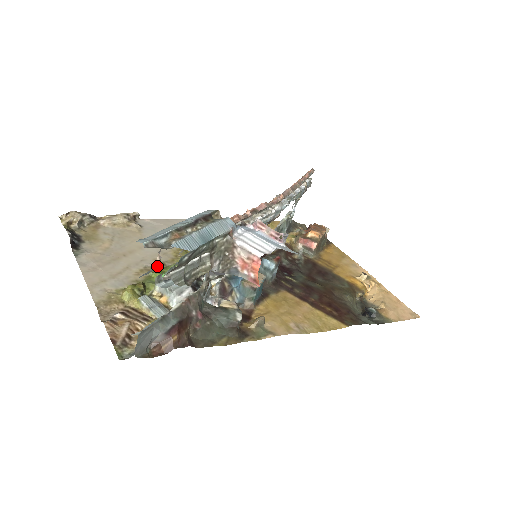
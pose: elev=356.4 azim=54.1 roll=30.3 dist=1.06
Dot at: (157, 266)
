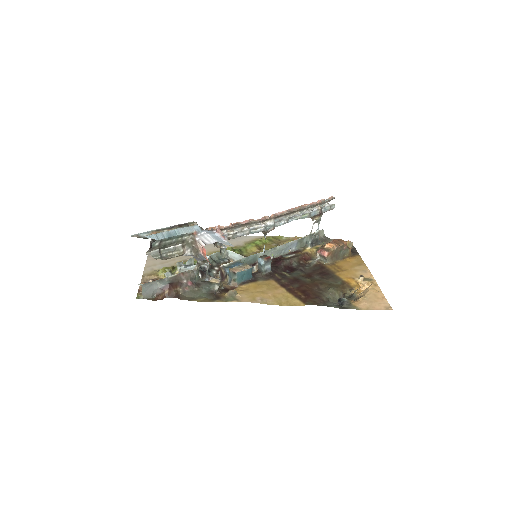
Dot at: occluded
